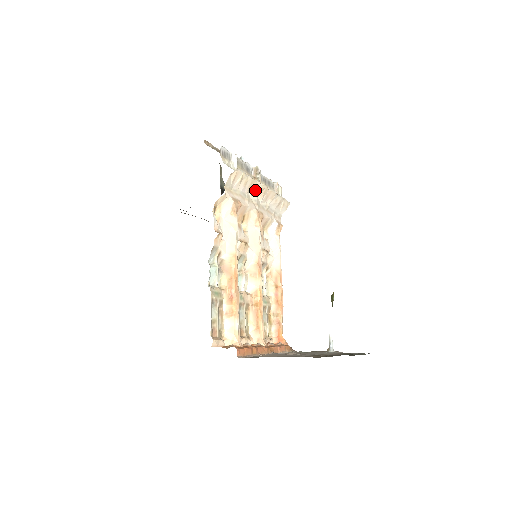
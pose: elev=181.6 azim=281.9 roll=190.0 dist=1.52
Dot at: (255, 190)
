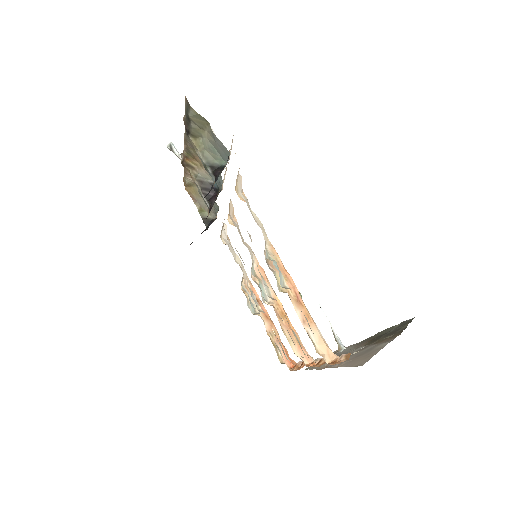
Dot at: occluded
